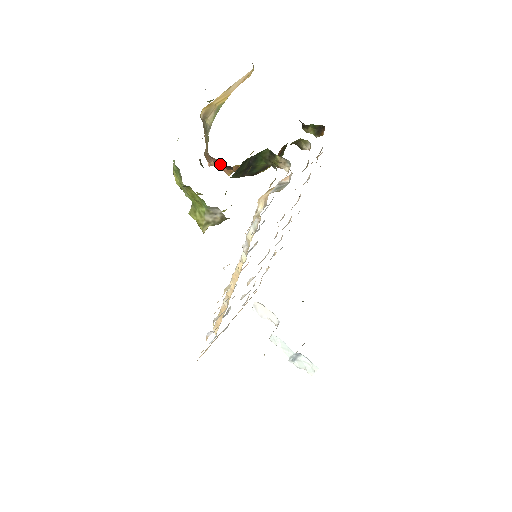
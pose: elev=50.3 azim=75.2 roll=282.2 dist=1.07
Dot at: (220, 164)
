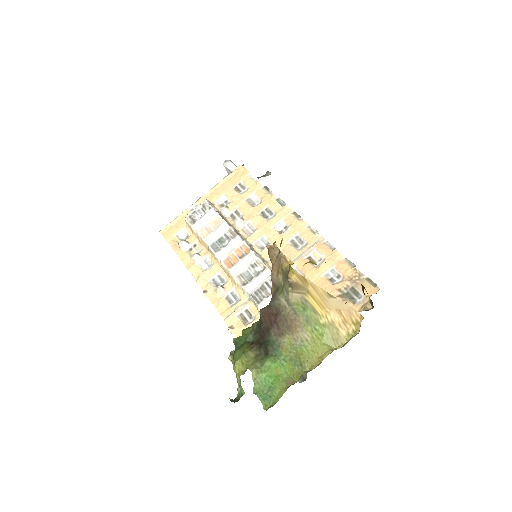
Dot at: occluded
